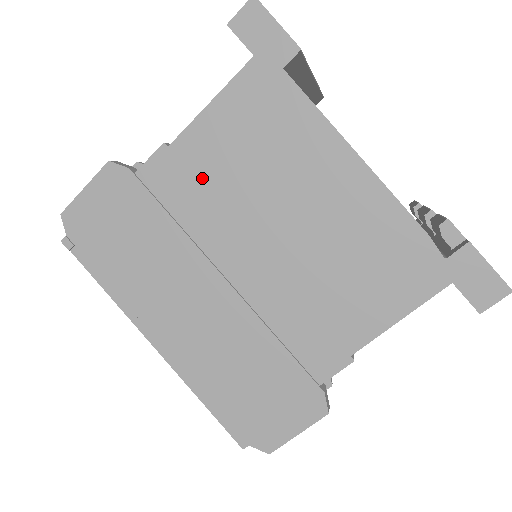
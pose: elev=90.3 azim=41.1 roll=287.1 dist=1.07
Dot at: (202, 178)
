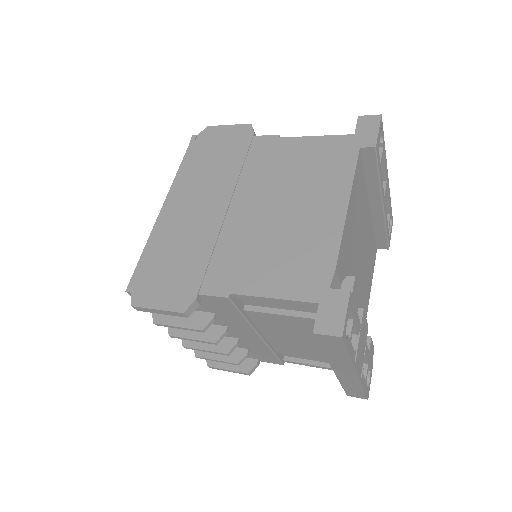
Dot at: (275, 160)
